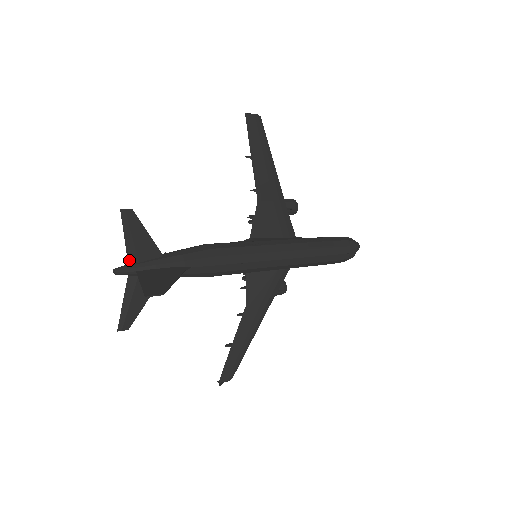
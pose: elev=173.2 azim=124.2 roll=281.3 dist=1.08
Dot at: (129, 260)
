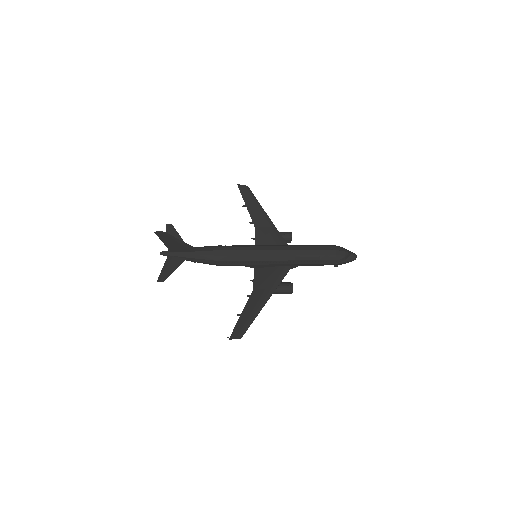
Dot at: occluded
